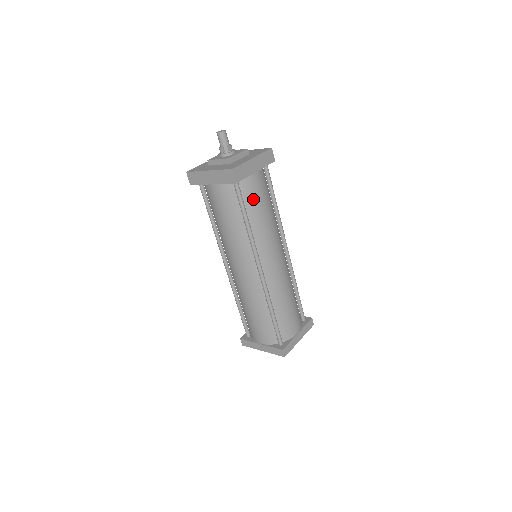
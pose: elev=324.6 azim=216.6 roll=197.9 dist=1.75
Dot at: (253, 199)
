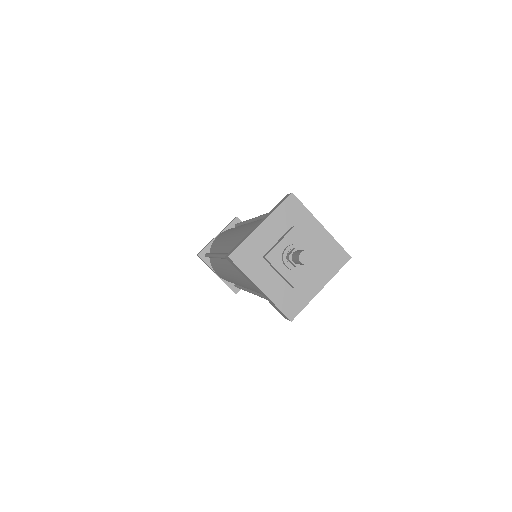
Dot at: occluded
